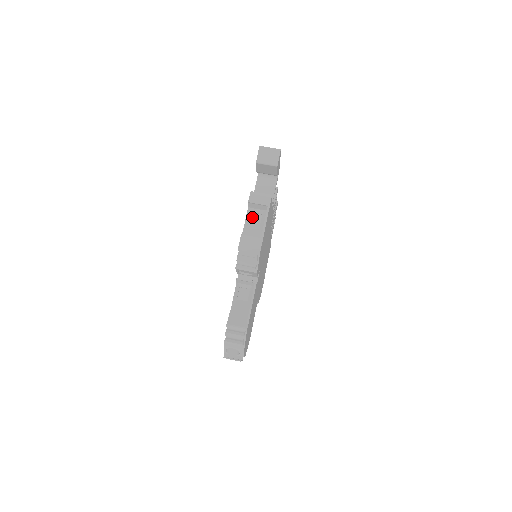
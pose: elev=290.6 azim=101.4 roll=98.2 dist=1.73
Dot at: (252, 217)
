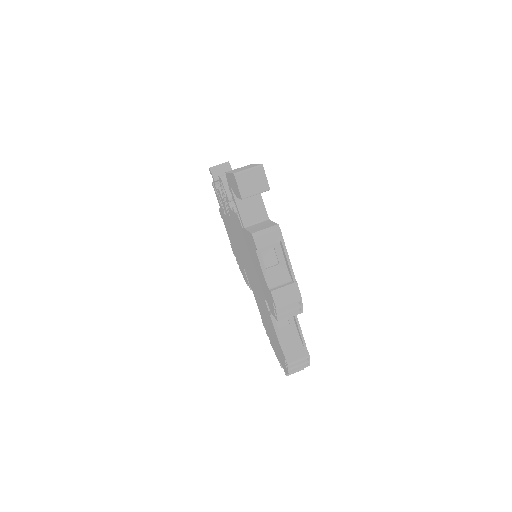
Dot at: (264, 256)
